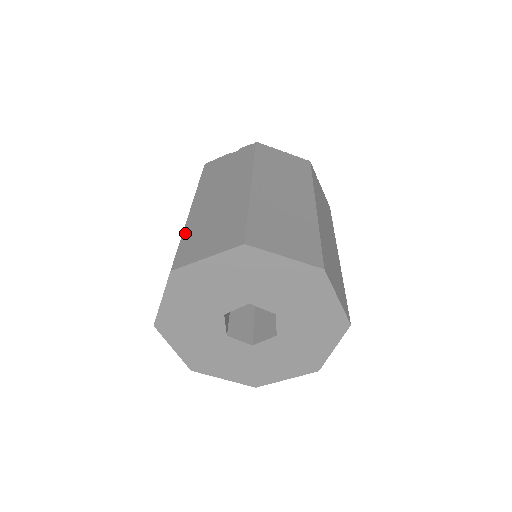
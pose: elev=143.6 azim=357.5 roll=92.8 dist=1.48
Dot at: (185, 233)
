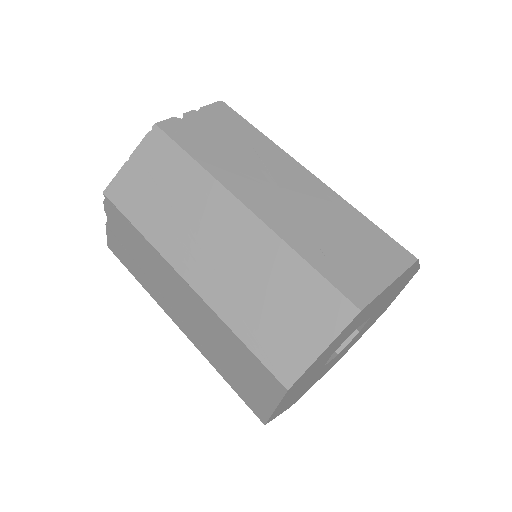
Dot at: (218, 370)
